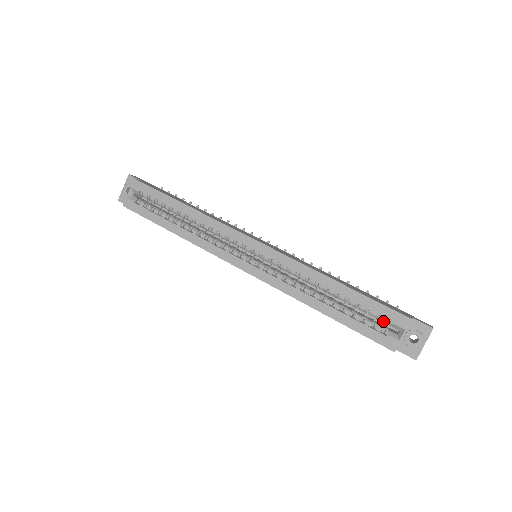
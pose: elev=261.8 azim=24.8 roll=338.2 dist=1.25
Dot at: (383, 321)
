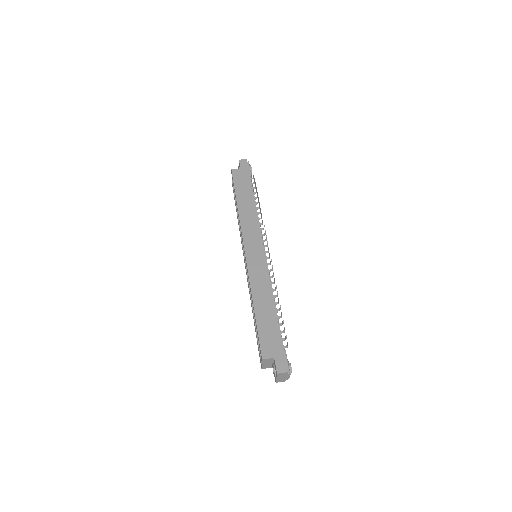
Dot at: occluded
